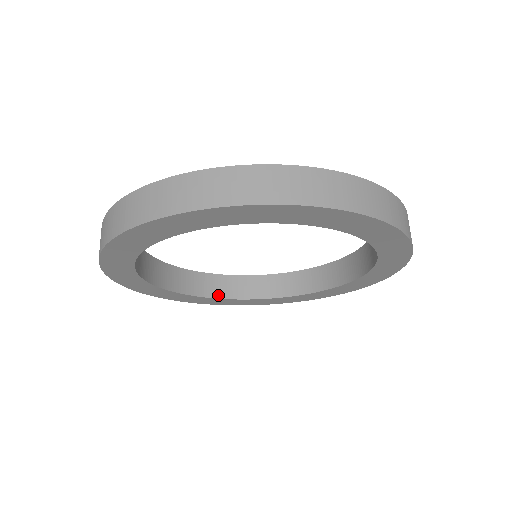
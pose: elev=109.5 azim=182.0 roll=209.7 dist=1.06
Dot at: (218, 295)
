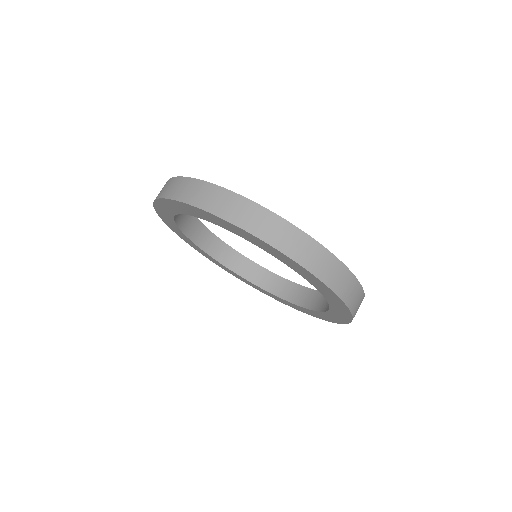
Dot at: (290, 299)
